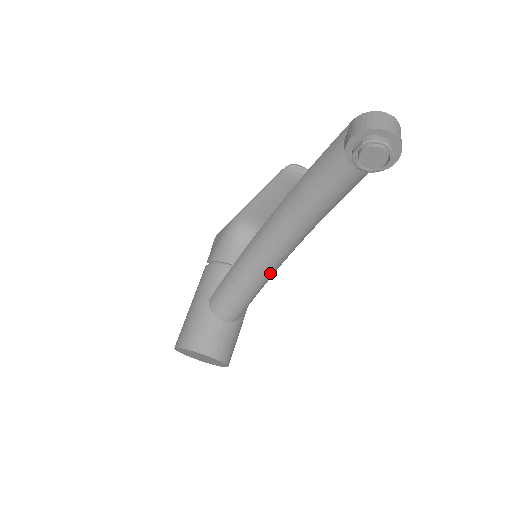
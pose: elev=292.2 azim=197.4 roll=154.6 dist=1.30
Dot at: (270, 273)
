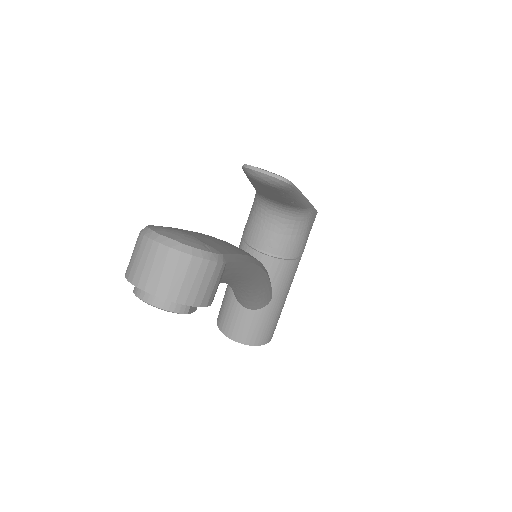
Dot at: (252, 292)
